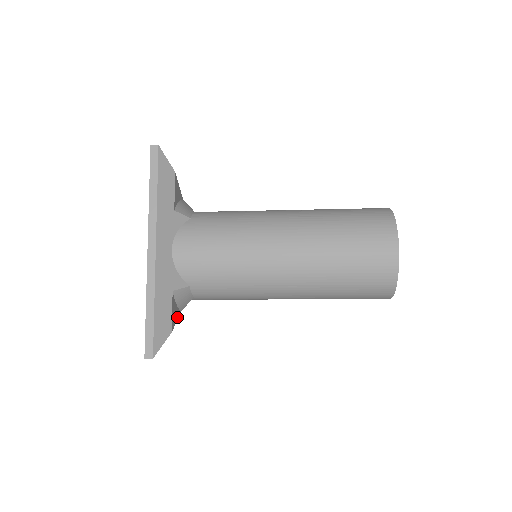
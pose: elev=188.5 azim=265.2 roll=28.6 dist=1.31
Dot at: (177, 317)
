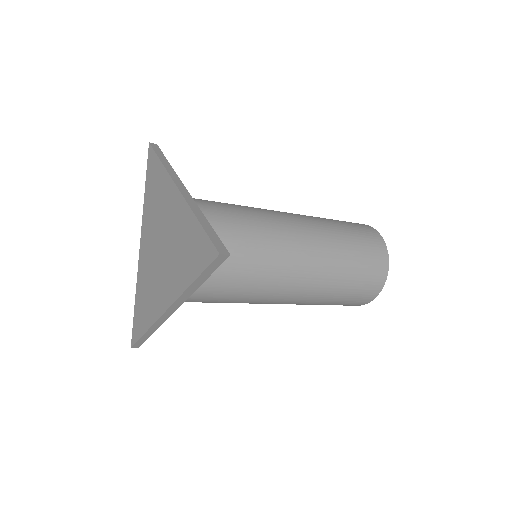
Dot at: occluded
